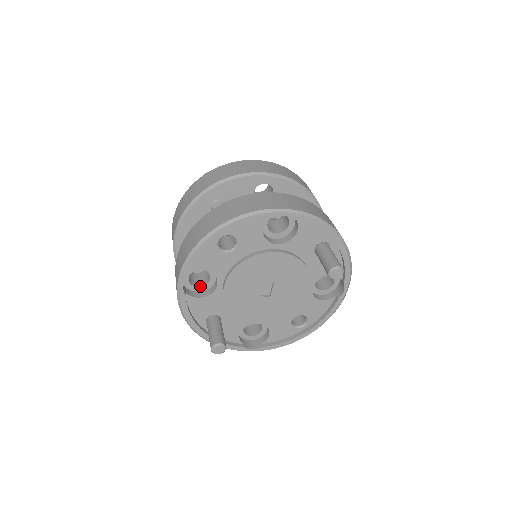
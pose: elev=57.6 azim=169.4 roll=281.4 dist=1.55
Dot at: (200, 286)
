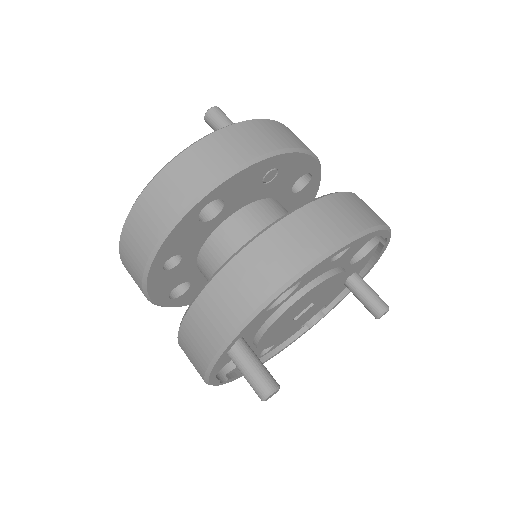
Dot at: occluded
